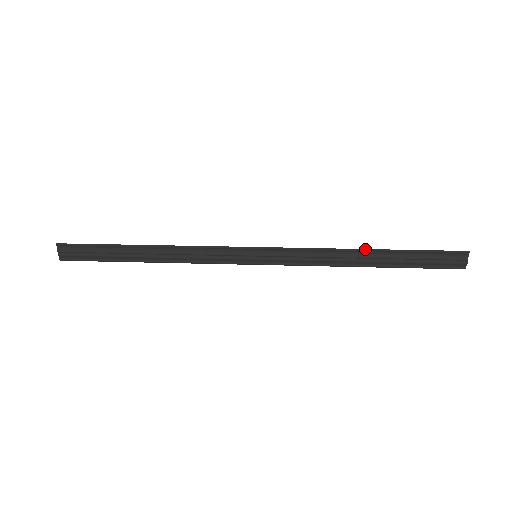
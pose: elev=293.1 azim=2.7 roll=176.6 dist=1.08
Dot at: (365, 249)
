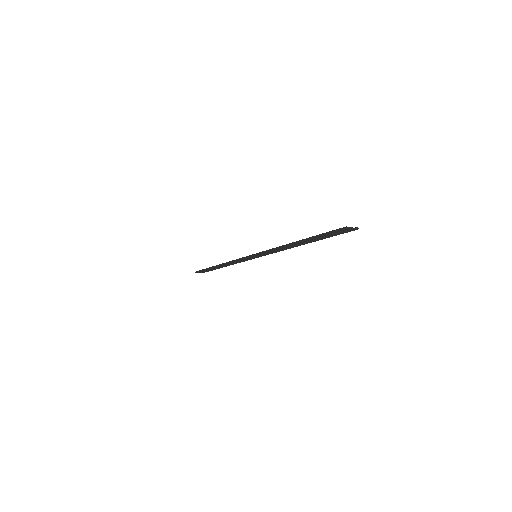
Dot at: (292, 244)
